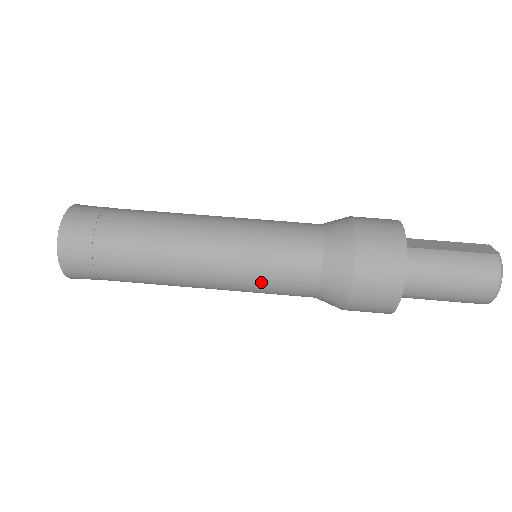
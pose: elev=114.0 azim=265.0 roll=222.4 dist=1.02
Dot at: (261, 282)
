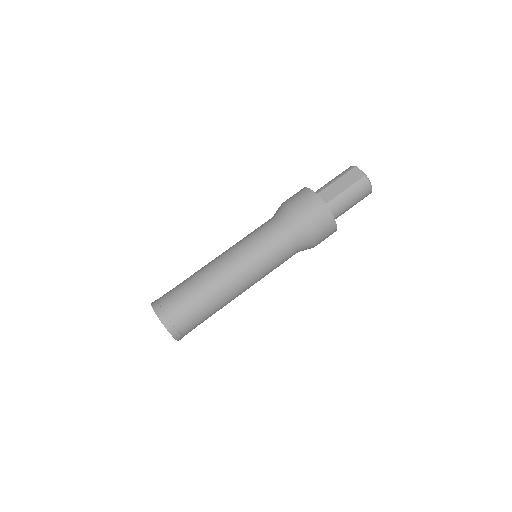
Dot at: occluded
